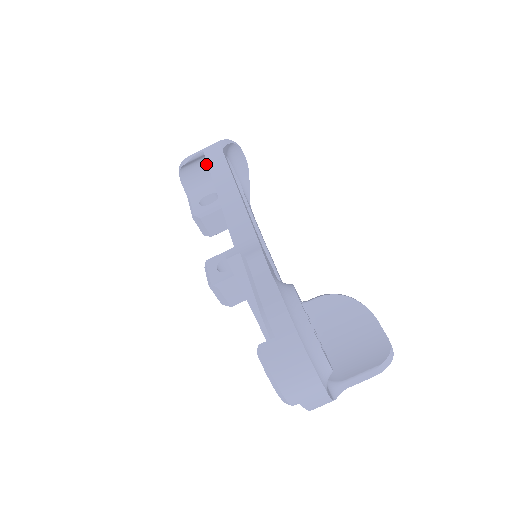
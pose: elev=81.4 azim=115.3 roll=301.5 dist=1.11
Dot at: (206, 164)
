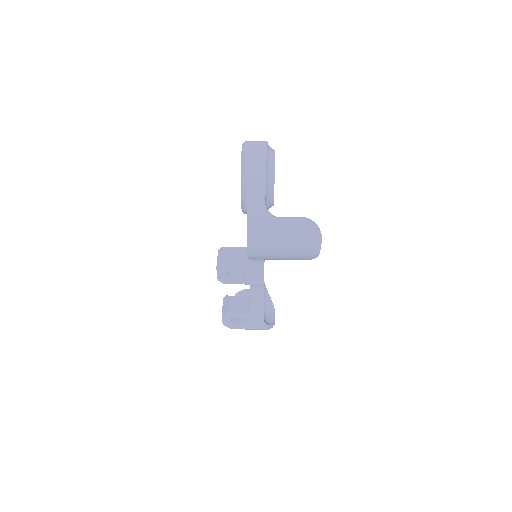
Dot at: occluded
